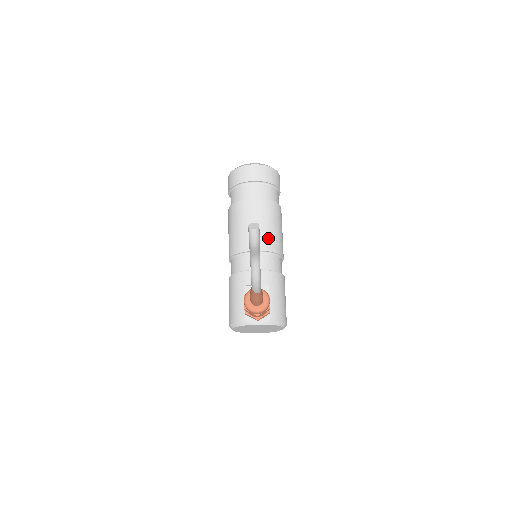
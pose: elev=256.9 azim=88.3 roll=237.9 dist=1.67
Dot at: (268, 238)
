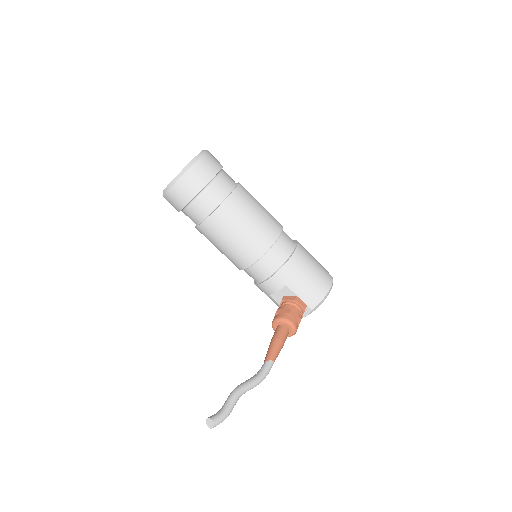
Dot at: (248, 247)
